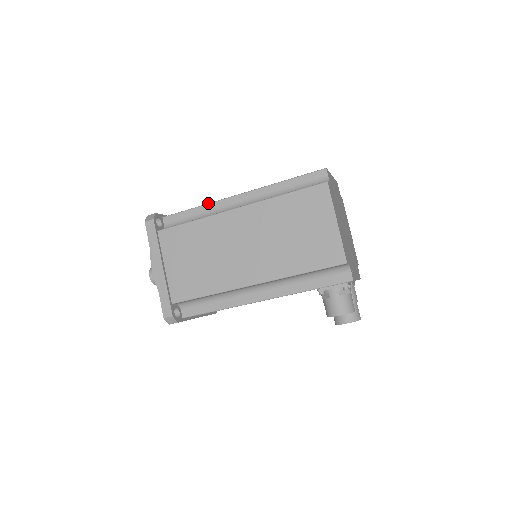
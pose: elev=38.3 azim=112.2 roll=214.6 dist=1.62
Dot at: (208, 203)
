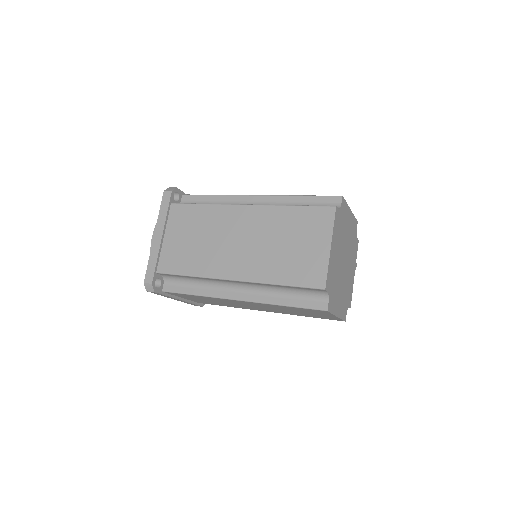
Dot at: (201, 277)
